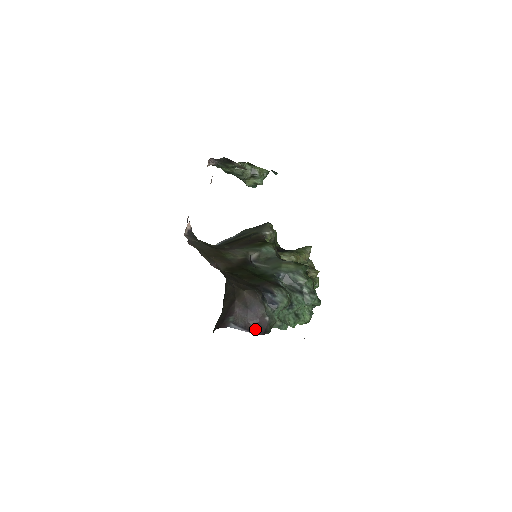
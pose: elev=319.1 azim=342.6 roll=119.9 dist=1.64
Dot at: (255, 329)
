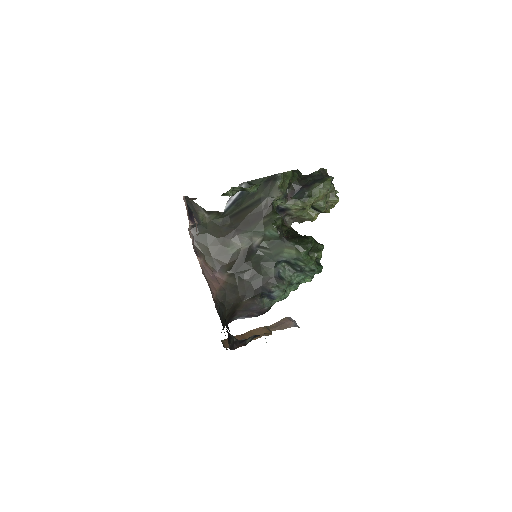
Dot at: (257, 314)
